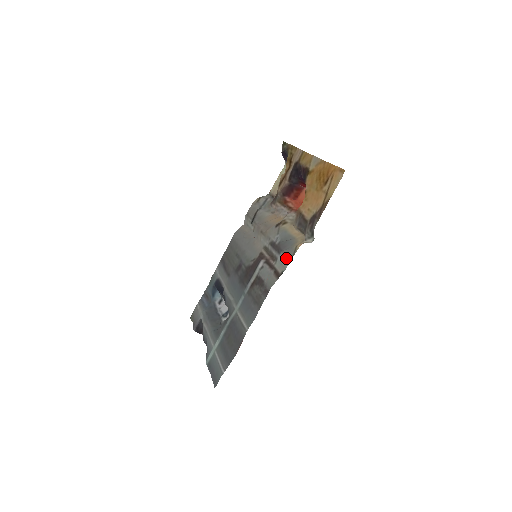
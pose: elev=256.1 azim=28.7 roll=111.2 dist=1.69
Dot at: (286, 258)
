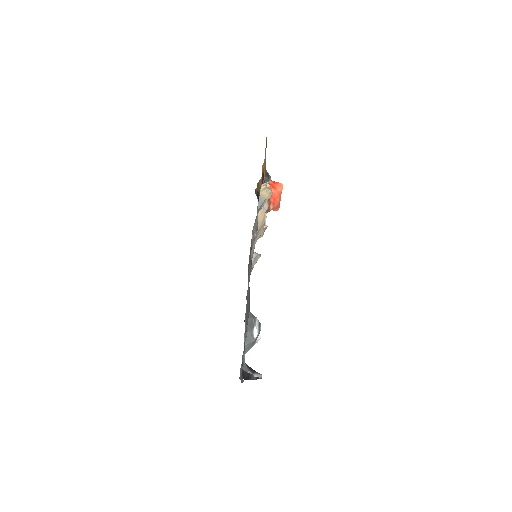
Dot at: (257, 206)
